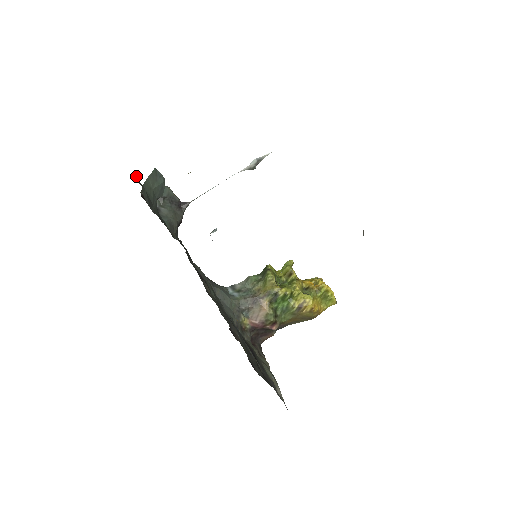
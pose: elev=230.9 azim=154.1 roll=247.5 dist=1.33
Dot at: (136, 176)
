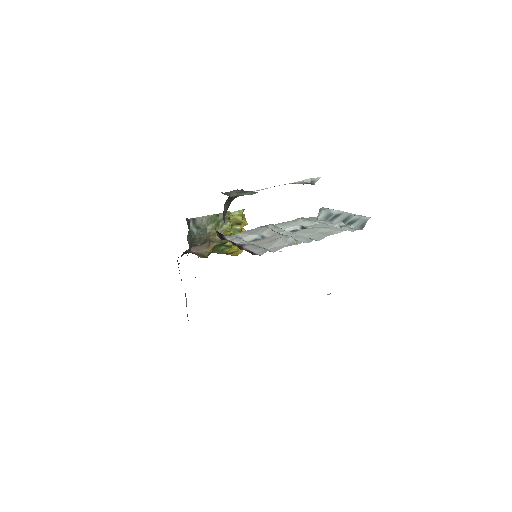
Dot at: occluded
